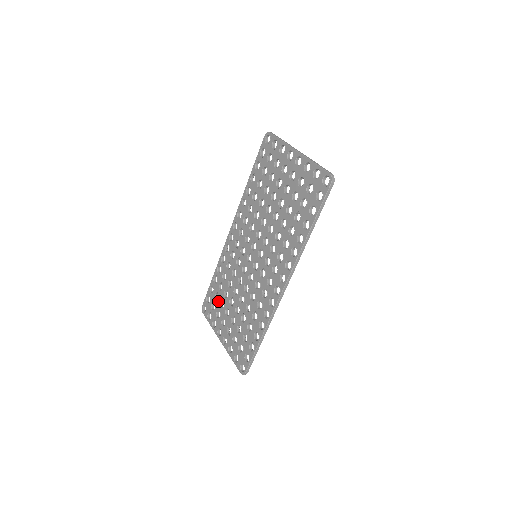
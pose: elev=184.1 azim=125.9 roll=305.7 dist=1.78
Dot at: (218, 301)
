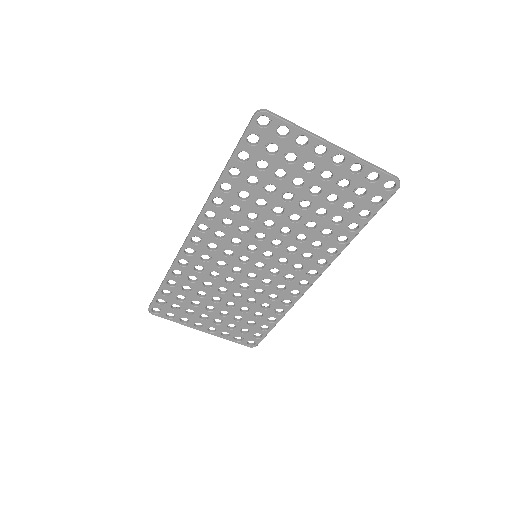
Dot at: (186, 302)
